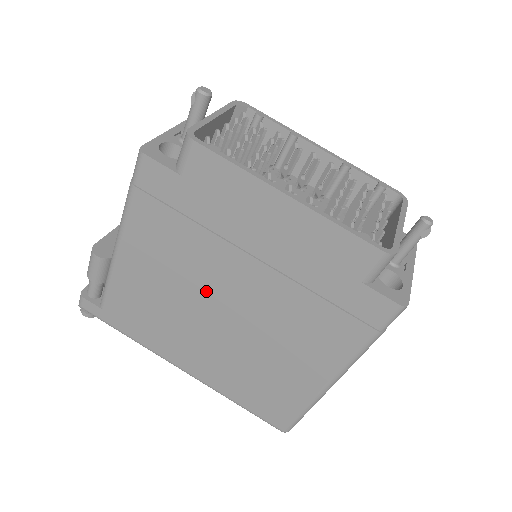
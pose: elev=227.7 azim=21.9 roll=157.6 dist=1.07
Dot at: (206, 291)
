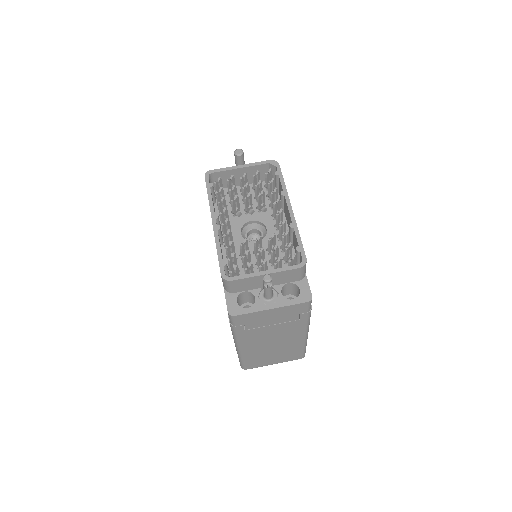
Dot at: occluded
